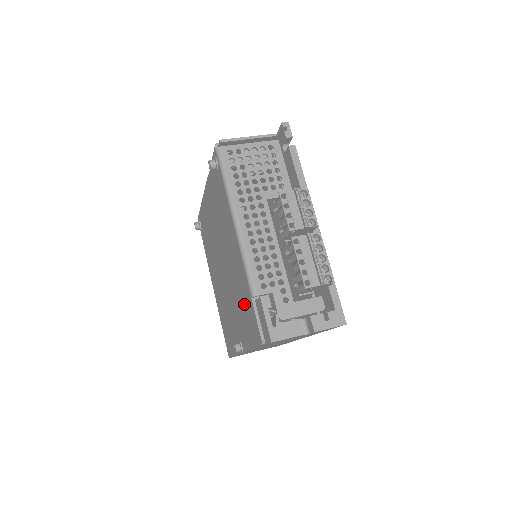
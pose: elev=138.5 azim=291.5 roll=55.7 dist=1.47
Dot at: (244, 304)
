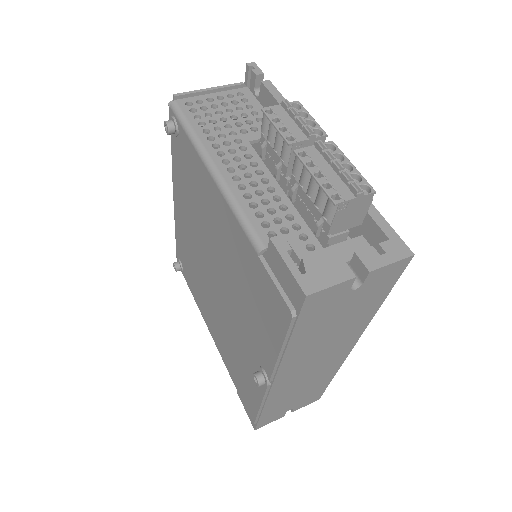
Dot at: (251, 287)
